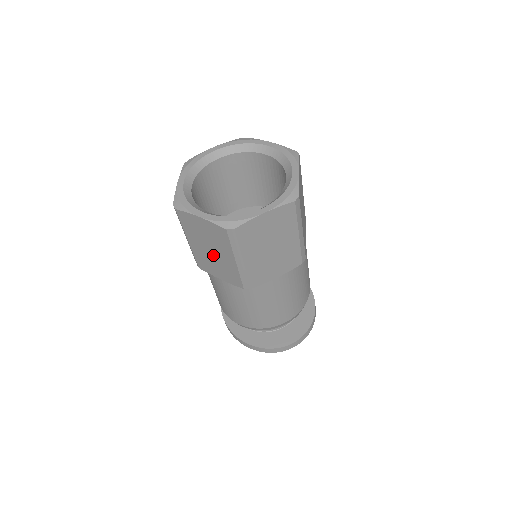
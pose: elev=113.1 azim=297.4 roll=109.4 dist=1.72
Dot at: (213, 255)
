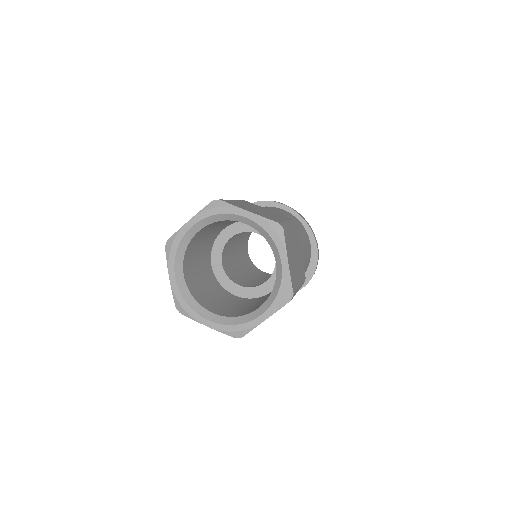
Dot at: occluded
